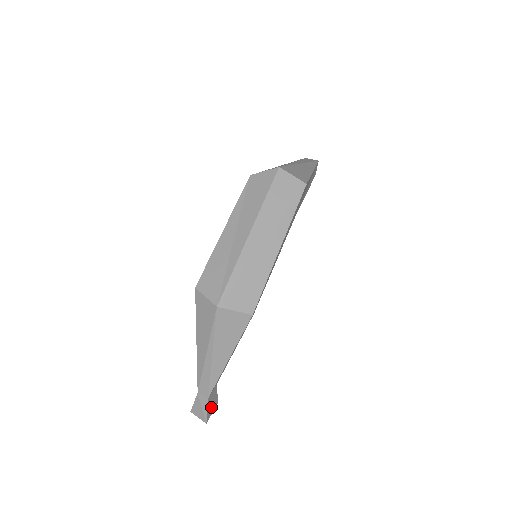
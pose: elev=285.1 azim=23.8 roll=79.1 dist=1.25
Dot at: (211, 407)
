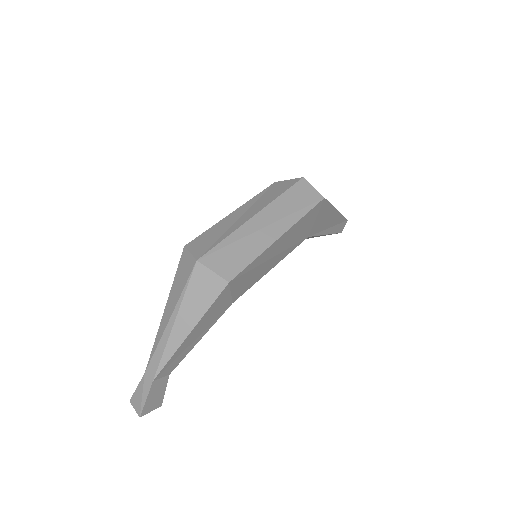
Dot at: (153, 401)
